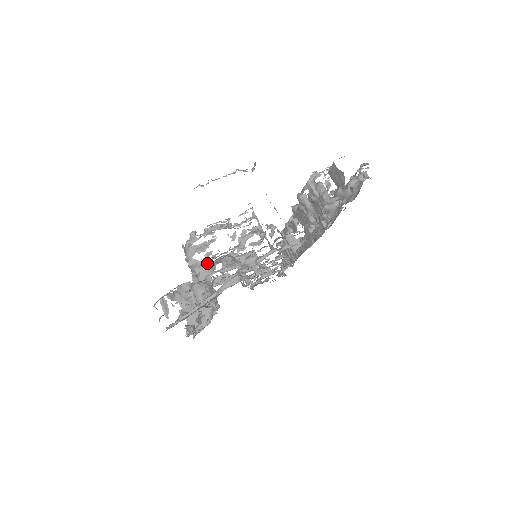
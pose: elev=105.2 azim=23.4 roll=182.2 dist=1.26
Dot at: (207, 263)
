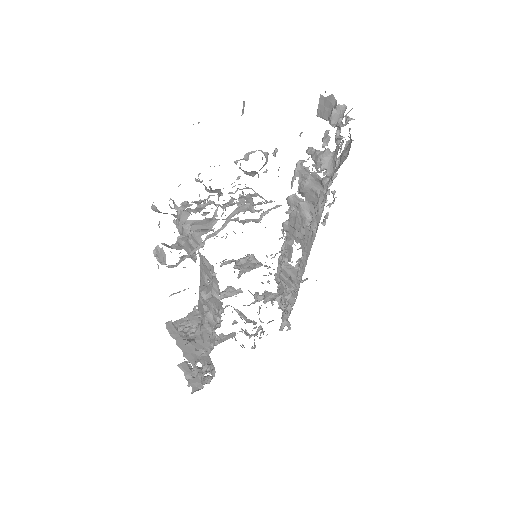
Dot at: (205, 220)
